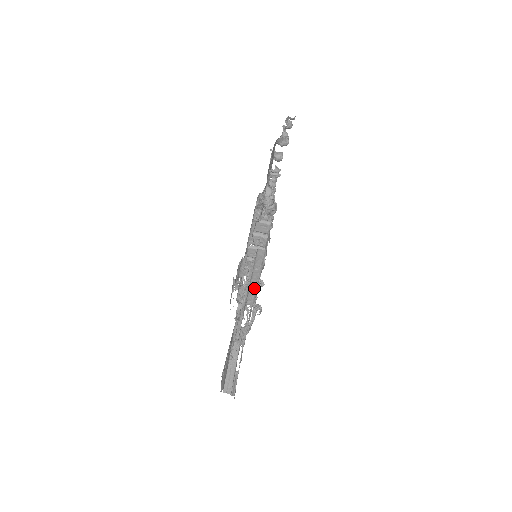
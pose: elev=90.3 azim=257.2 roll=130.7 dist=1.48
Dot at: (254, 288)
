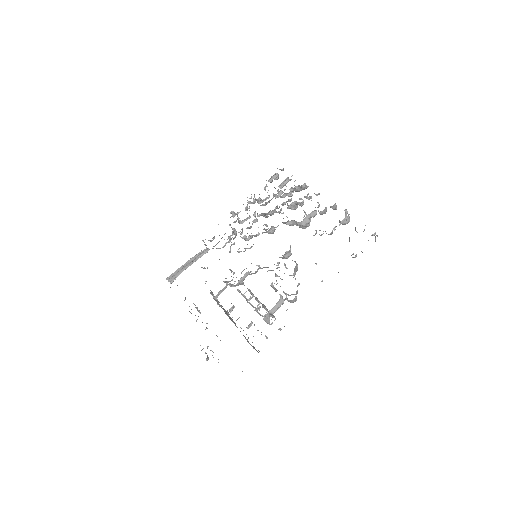
Dot at: occluded
